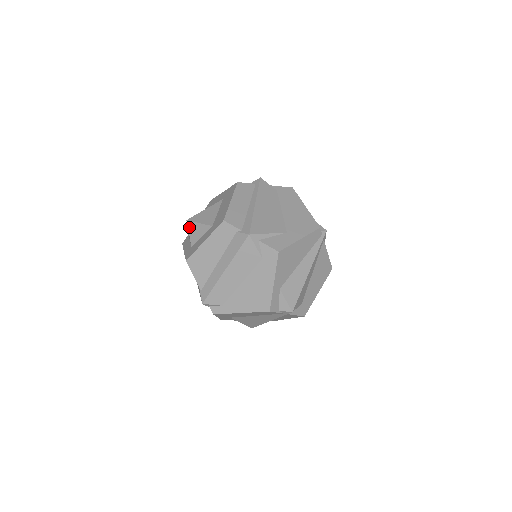
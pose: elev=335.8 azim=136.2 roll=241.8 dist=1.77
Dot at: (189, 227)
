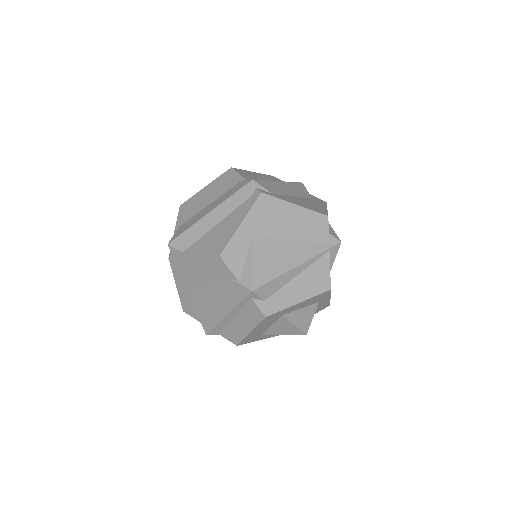
Dot at: occluded
